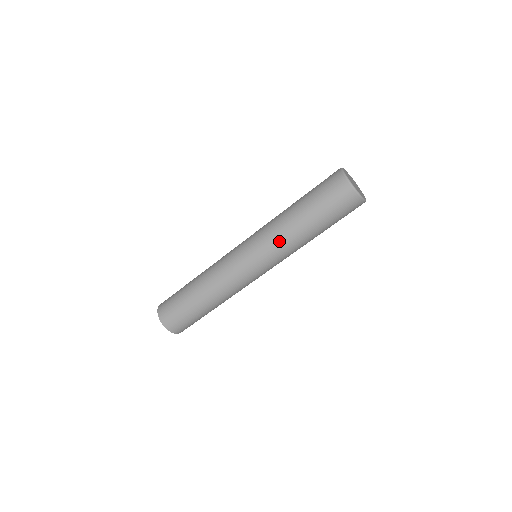
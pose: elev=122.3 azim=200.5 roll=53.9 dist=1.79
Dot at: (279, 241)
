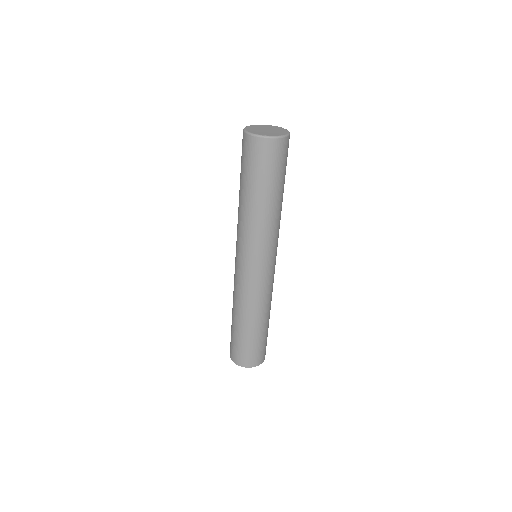
Dot at: (263, 233)
